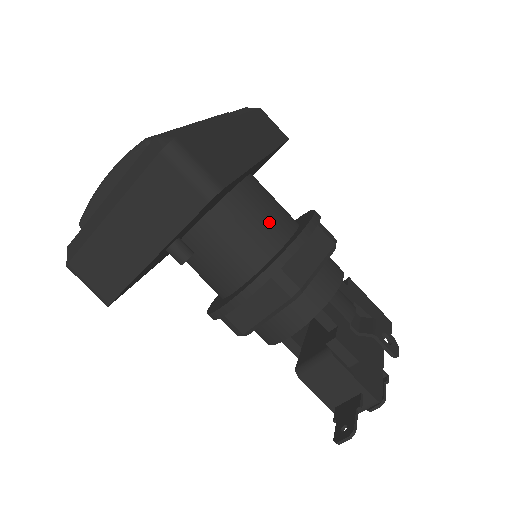
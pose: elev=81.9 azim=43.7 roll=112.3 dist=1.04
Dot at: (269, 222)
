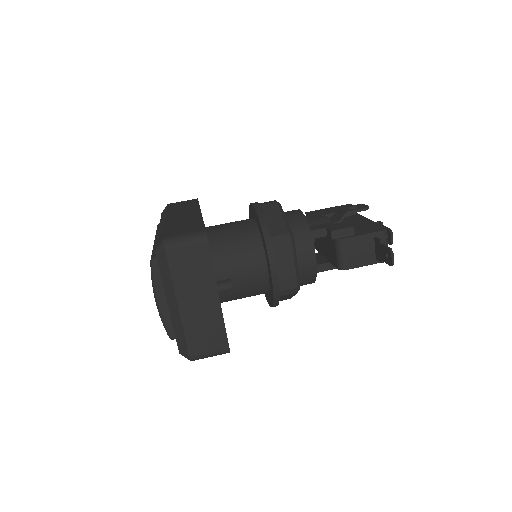
Dot at: (240, 231)
